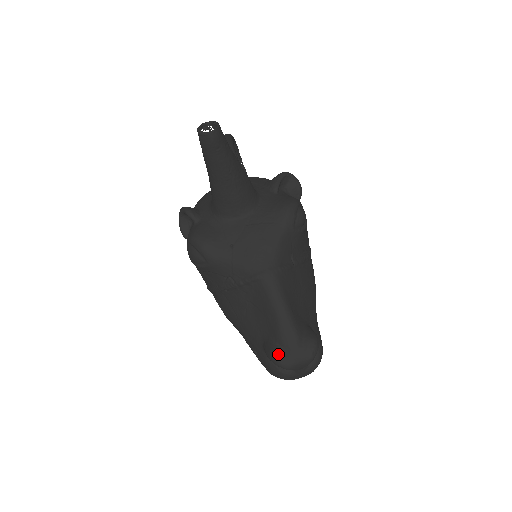
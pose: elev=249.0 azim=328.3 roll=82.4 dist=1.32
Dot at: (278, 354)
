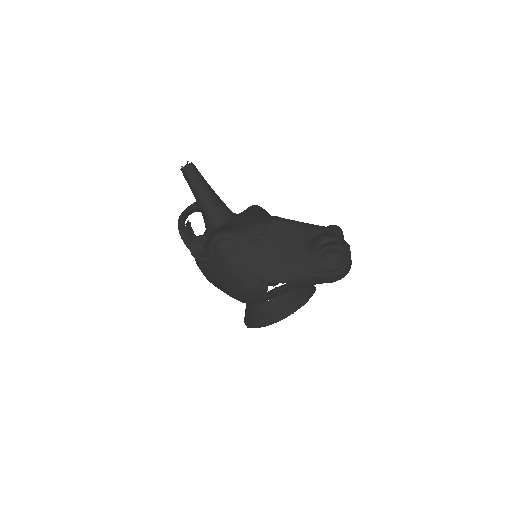
Dot at: (322, 235)
